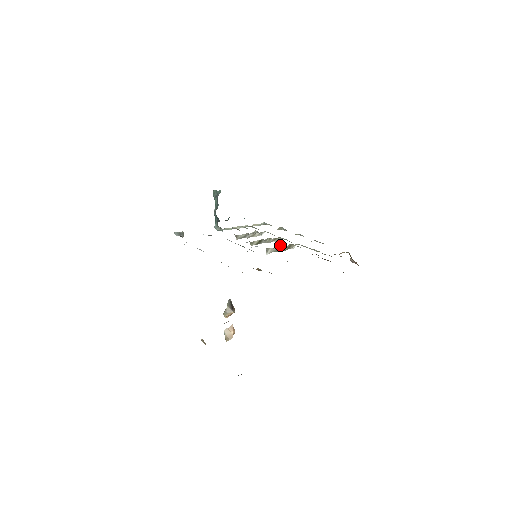
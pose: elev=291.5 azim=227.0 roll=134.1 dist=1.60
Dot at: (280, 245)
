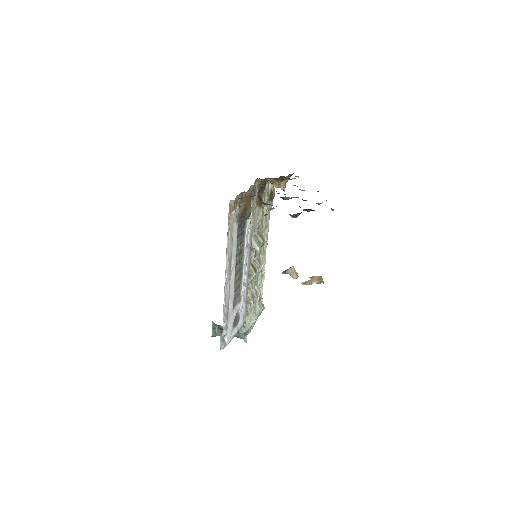
Dot at: (253, 235)
